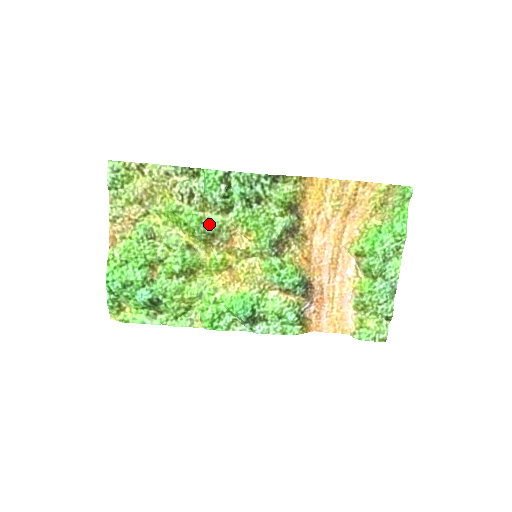
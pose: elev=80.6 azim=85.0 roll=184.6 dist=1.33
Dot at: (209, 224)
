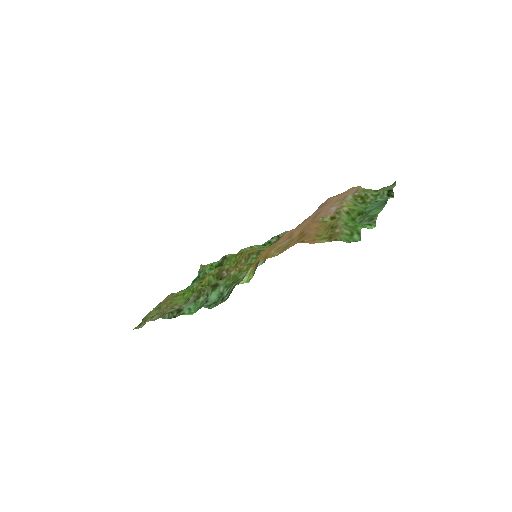
Dot at: occluded
